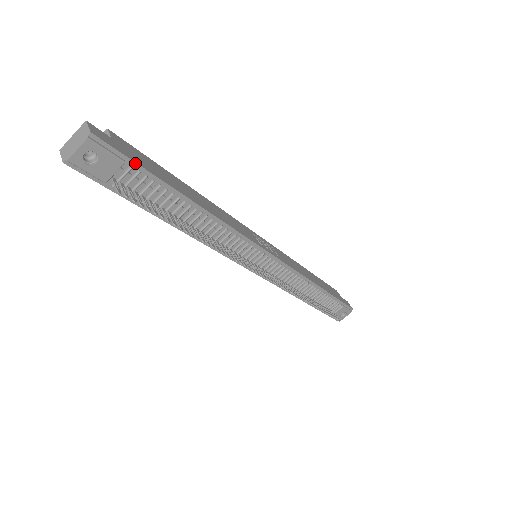
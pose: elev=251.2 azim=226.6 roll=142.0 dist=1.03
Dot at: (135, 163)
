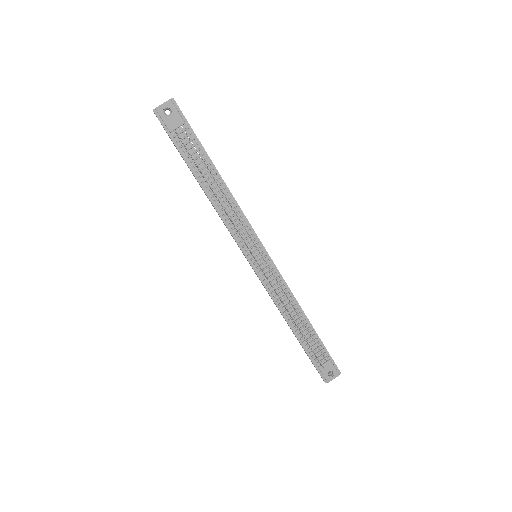
Dot at: (190, 127)
